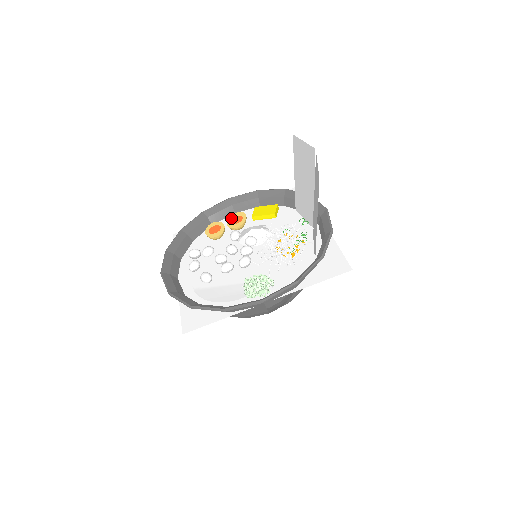
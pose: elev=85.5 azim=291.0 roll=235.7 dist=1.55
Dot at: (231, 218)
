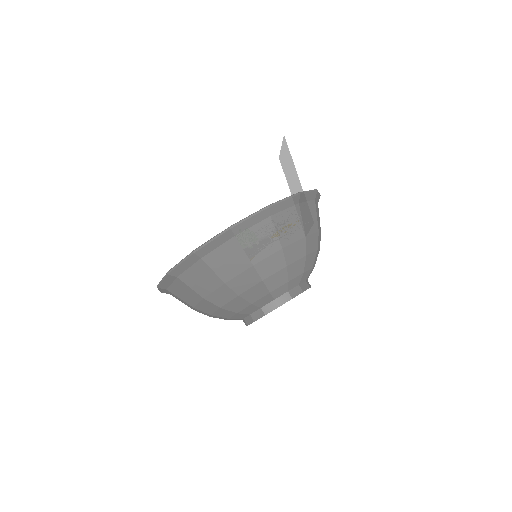
Dot at: occluded
